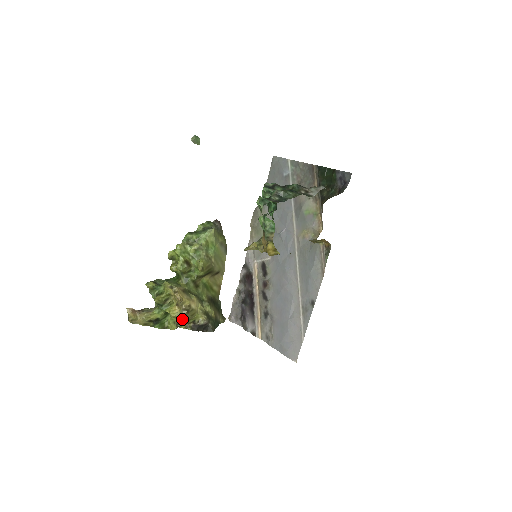
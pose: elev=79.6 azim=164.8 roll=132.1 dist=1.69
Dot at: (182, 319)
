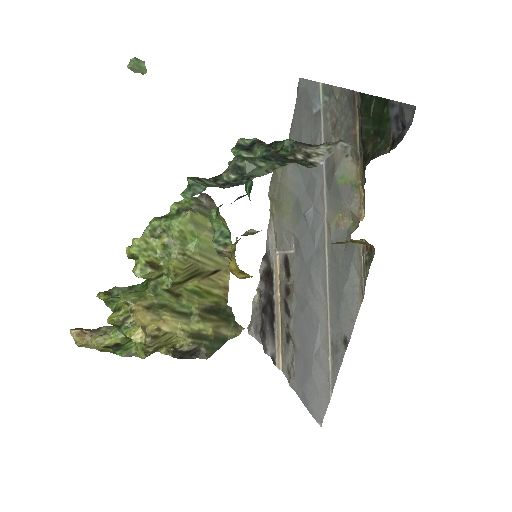
Dot at: (150, 347)
